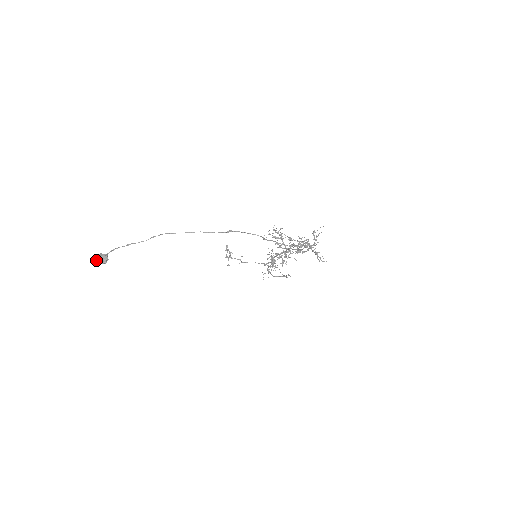
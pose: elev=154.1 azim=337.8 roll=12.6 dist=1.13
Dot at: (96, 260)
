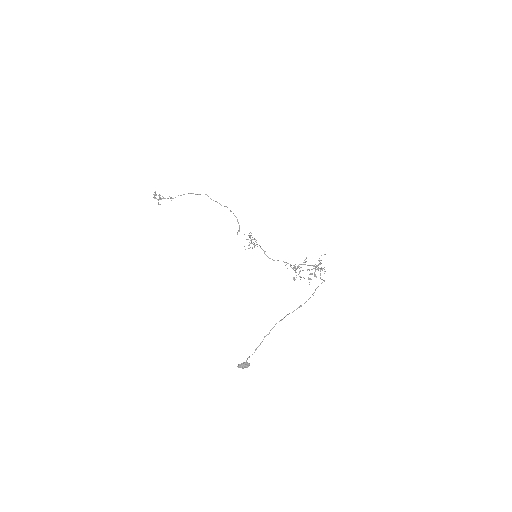
Dot at: (243, 368)
